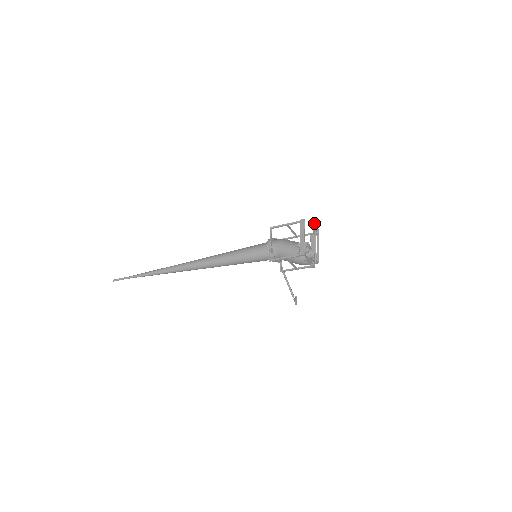
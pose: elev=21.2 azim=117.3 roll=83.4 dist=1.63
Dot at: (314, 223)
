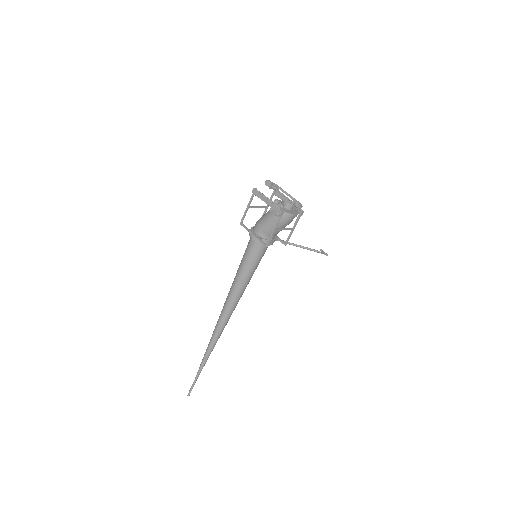
Dot at: (266, 183)
